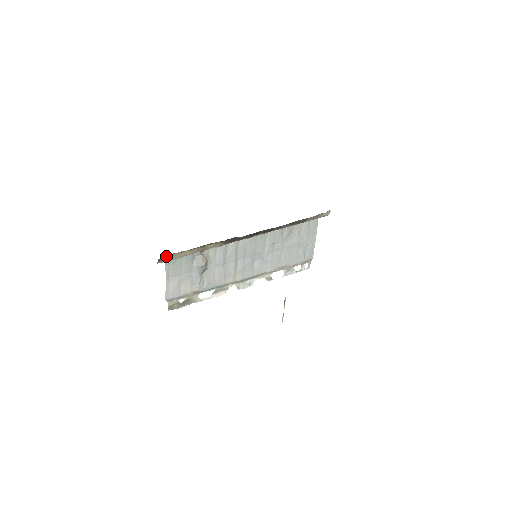
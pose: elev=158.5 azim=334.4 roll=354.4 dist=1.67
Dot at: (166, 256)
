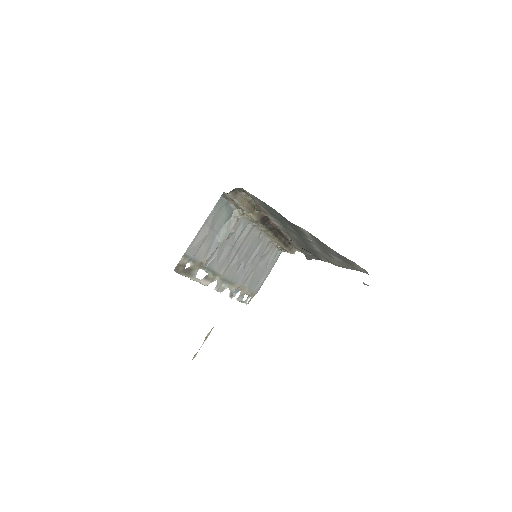
Dot at: (239, 190)
